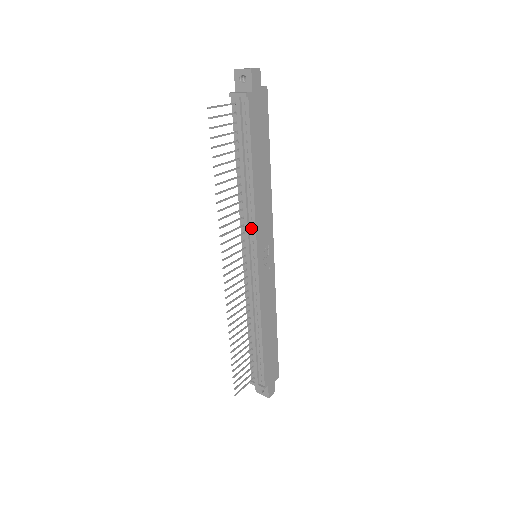
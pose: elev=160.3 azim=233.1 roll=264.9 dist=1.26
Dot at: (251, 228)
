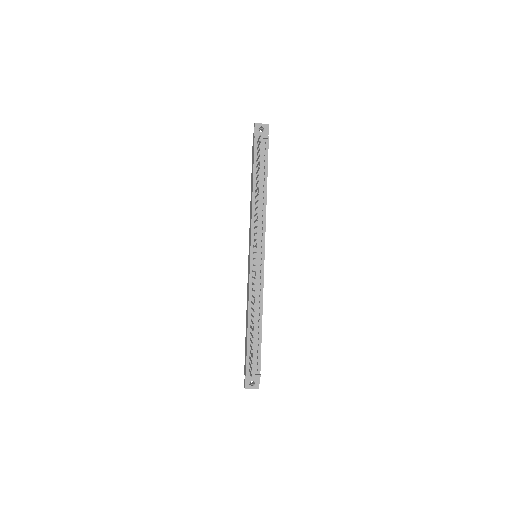
Dot at: (261, 230)
